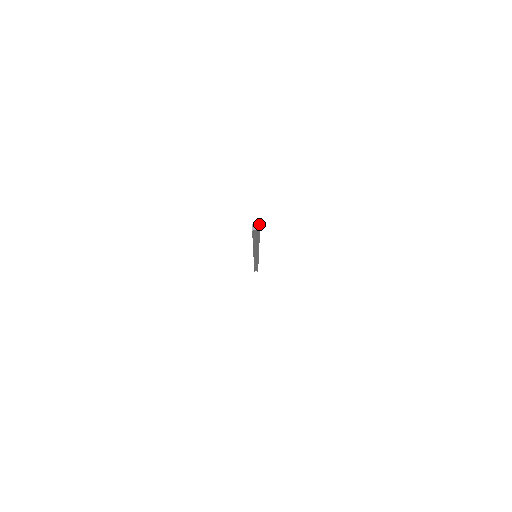
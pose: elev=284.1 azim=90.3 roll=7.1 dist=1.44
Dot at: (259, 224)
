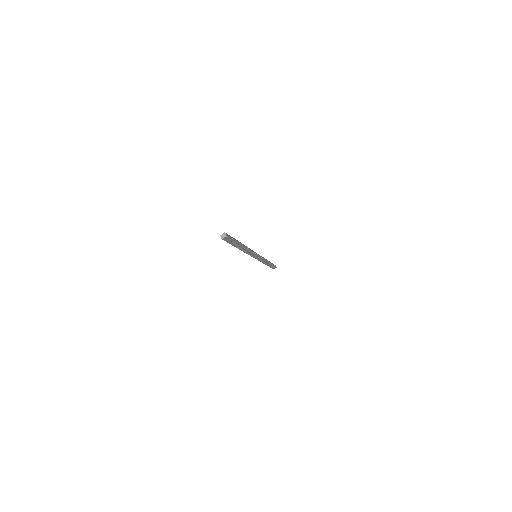
Dot at: (224, 233)
